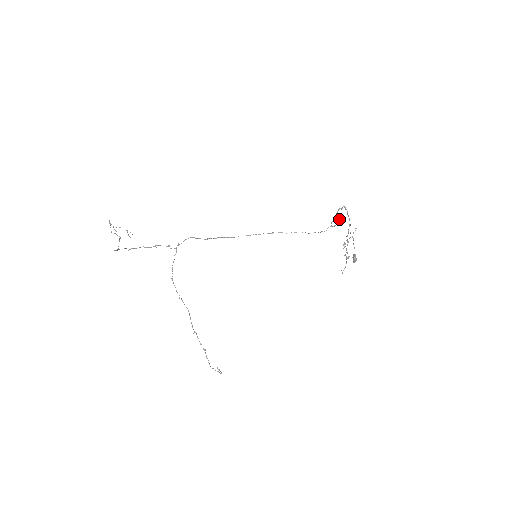
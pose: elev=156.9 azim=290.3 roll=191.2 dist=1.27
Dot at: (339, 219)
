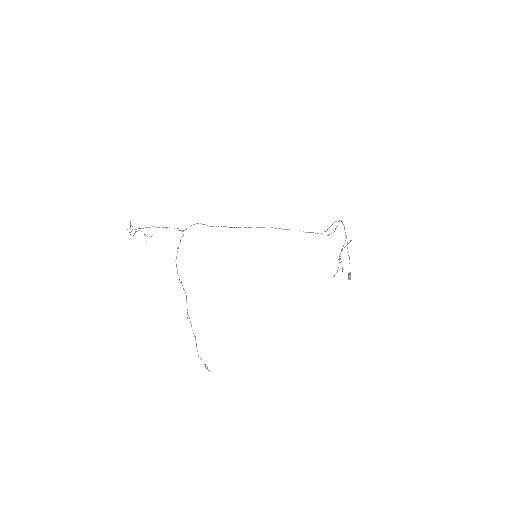
Dot at: (335, 229)
